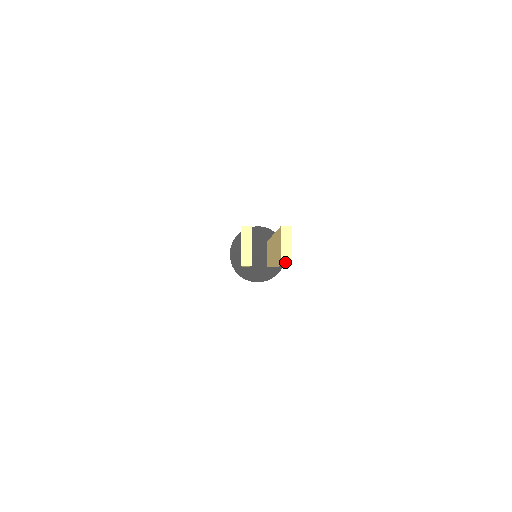
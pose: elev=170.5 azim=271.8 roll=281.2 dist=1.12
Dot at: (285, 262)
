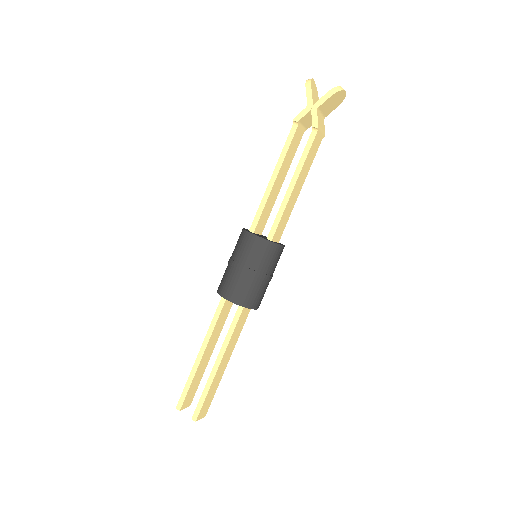
Dot at: occluded
